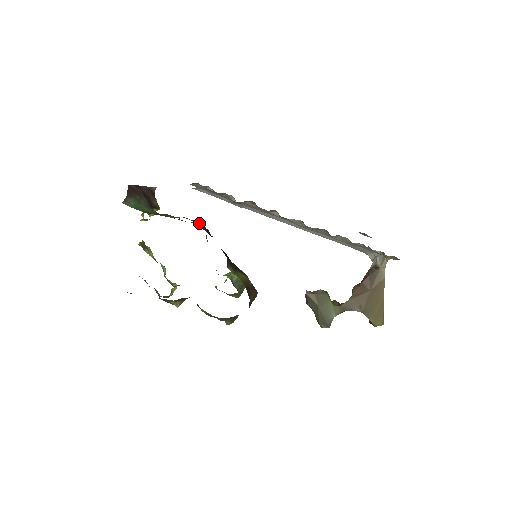
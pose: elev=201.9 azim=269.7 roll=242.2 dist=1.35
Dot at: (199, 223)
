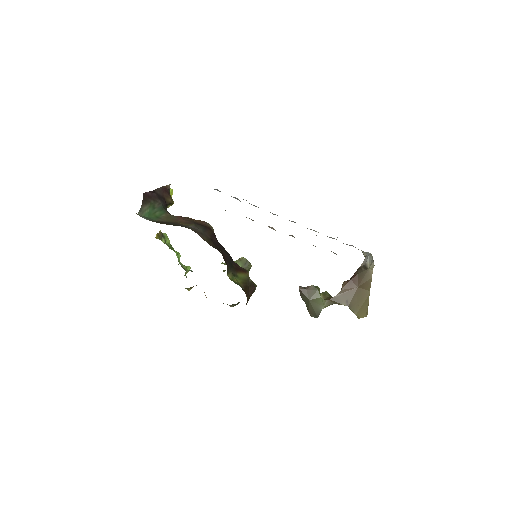
Dot at: (206, 228)
